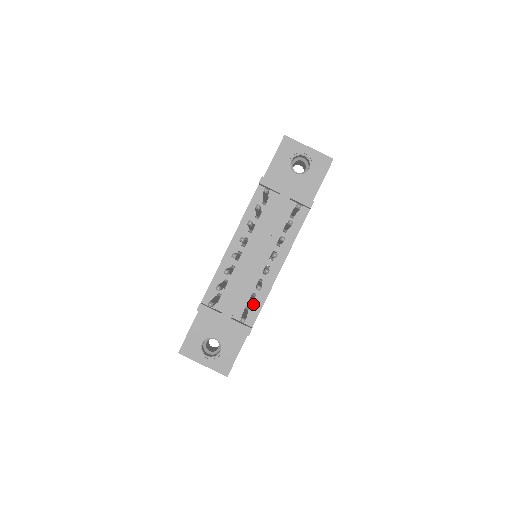
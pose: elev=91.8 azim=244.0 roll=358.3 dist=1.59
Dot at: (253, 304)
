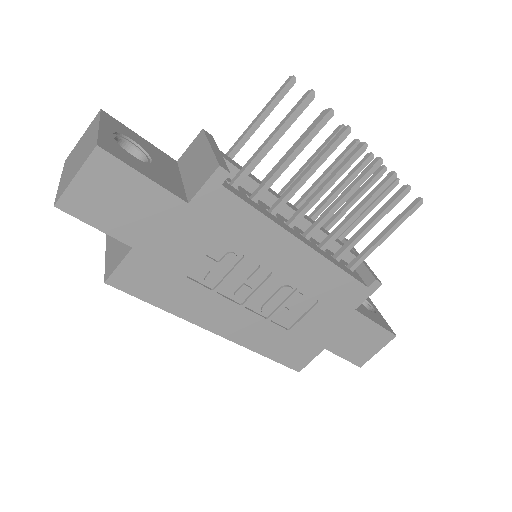
Dot at: (247, 197)
